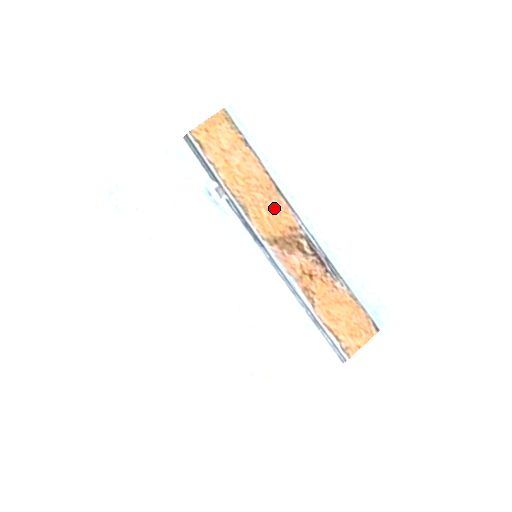
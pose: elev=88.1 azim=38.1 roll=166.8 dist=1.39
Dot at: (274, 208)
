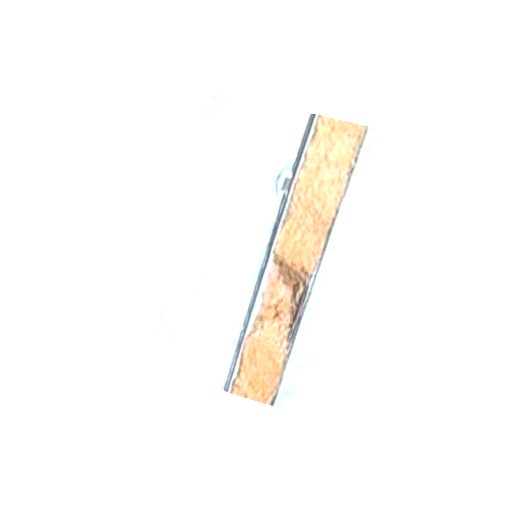
Dot at: (309, 241)
